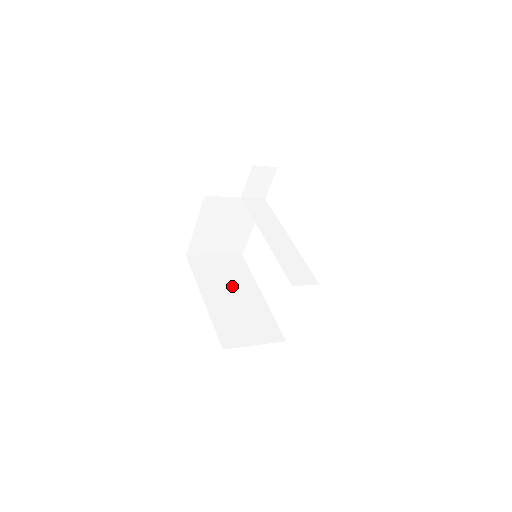
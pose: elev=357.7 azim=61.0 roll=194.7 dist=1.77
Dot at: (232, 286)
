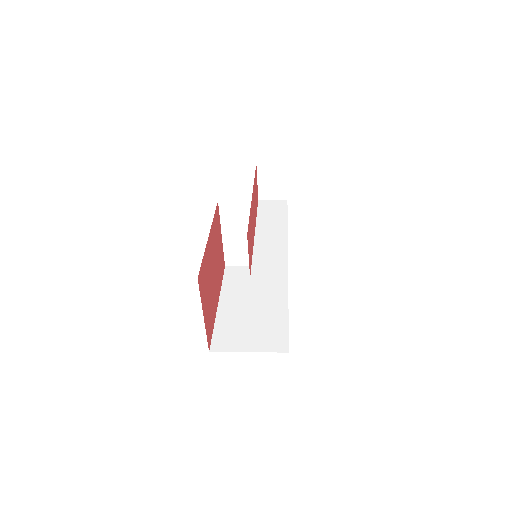
Dot at: (257, 294)
